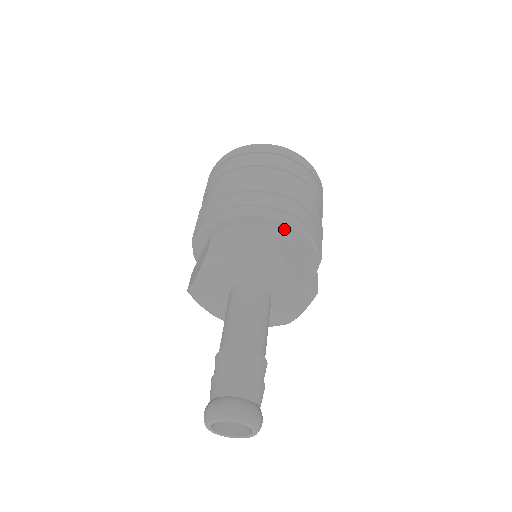
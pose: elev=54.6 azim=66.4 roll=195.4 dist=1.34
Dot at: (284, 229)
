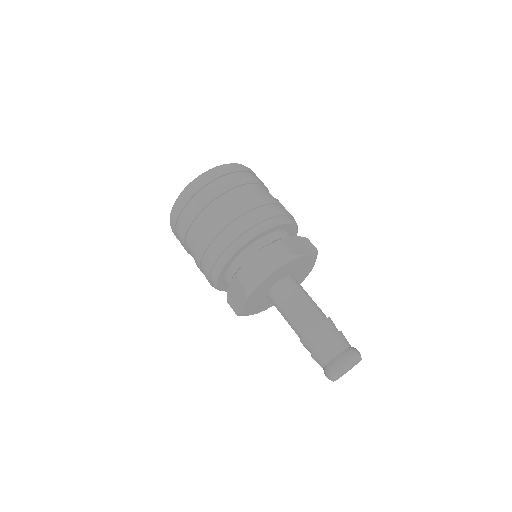
Dot at: (293, 233)
